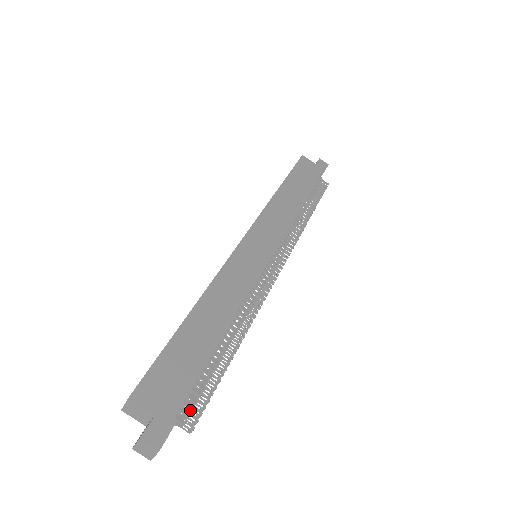
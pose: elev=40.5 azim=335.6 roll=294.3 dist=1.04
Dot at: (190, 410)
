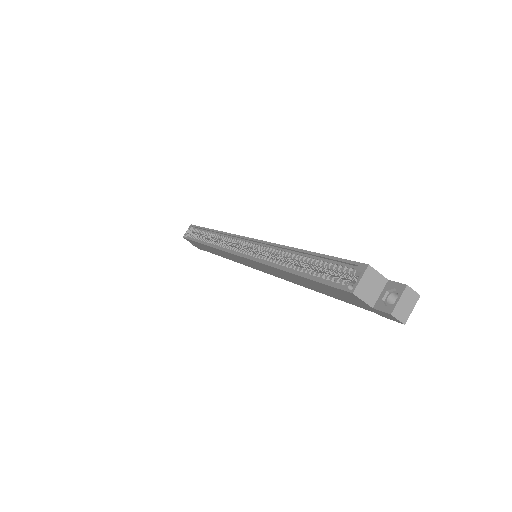
Dot at: occluded
